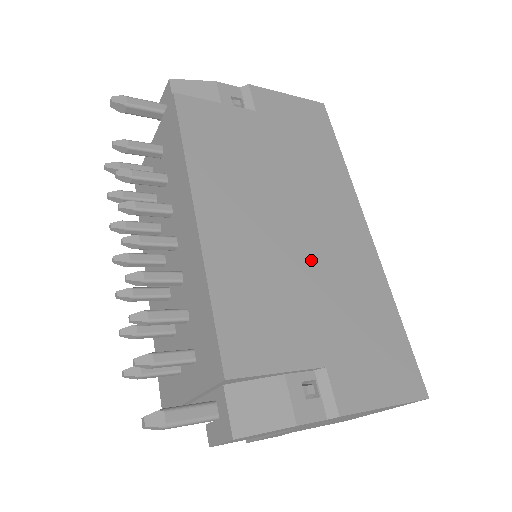
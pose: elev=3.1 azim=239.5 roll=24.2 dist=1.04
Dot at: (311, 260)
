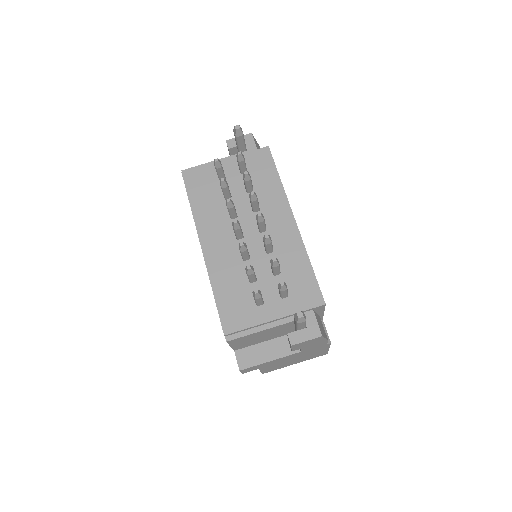
Dot at: occluded
